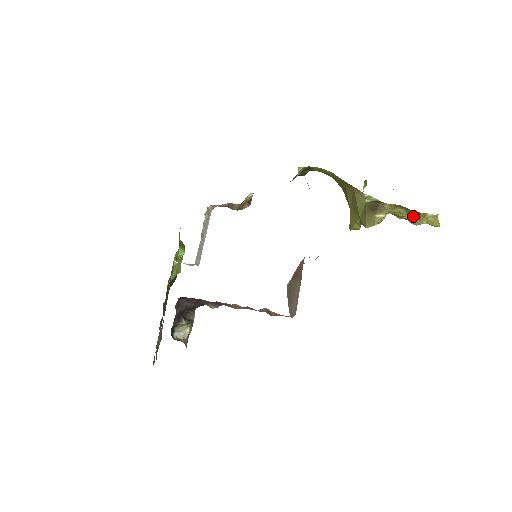
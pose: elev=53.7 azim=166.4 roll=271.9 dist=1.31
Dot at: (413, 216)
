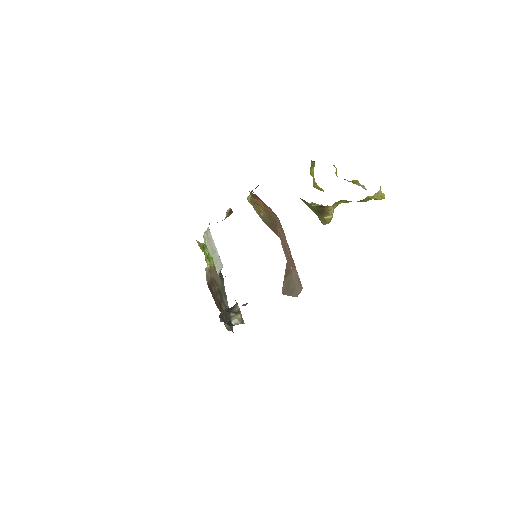
Dot at: (357, 201)
